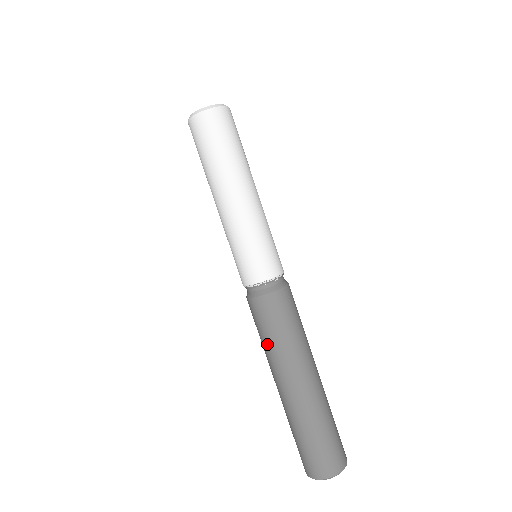
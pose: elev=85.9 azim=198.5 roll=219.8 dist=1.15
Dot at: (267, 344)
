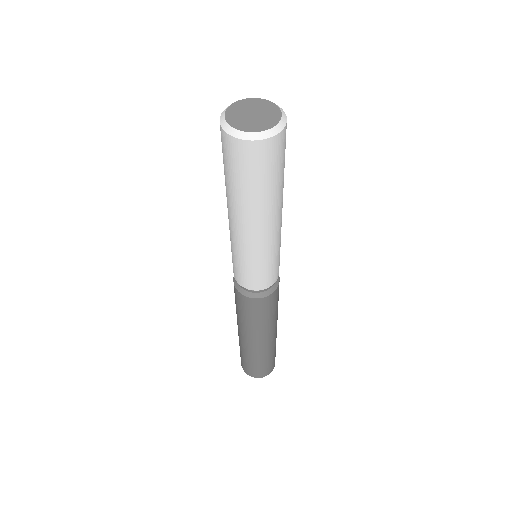
Dot at: occluded
